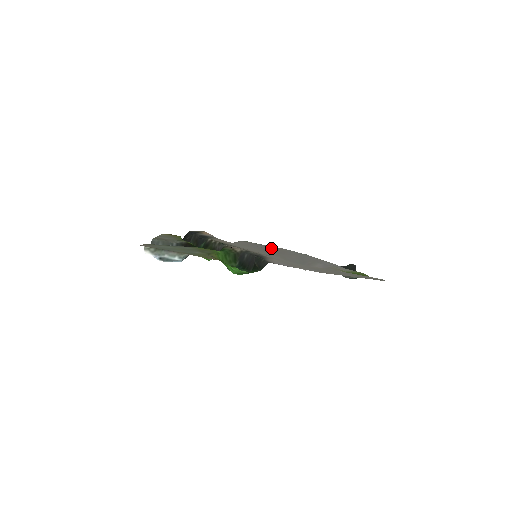
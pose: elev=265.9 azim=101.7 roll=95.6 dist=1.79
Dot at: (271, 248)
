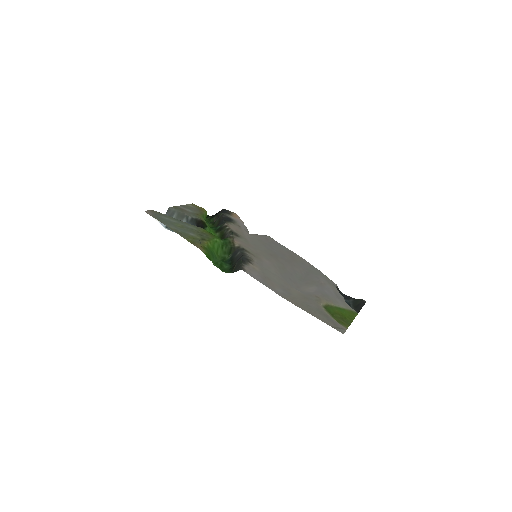
Dot at: (286, 253)
